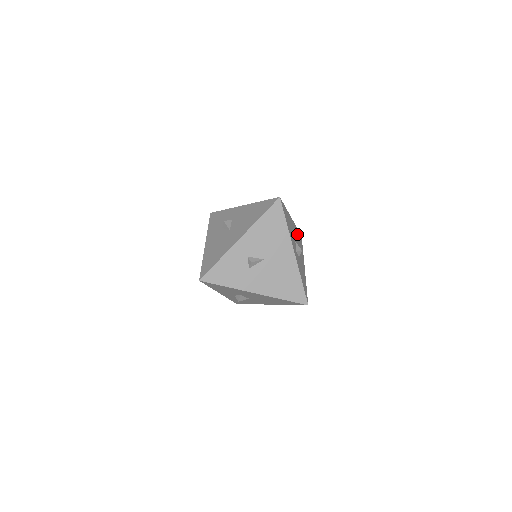
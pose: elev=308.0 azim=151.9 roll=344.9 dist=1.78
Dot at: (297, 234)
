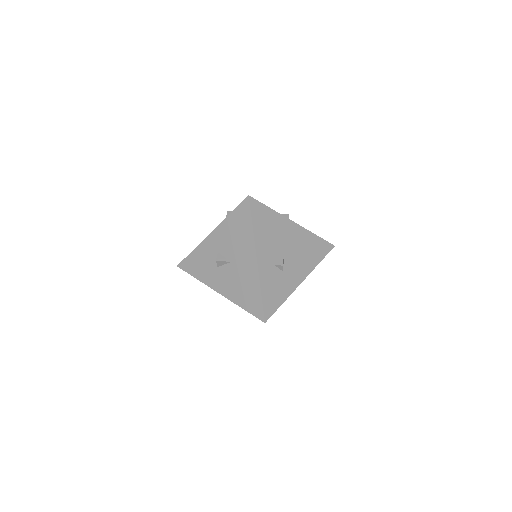
Dot at: occluded
